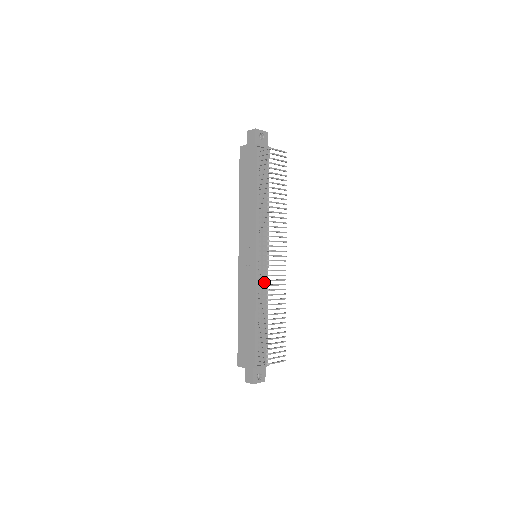
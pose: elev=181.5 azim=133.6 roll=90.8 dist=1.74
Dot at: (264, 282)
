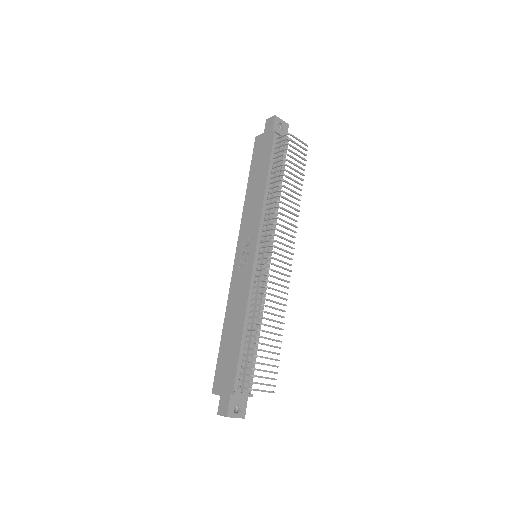
Dot at: occluded
